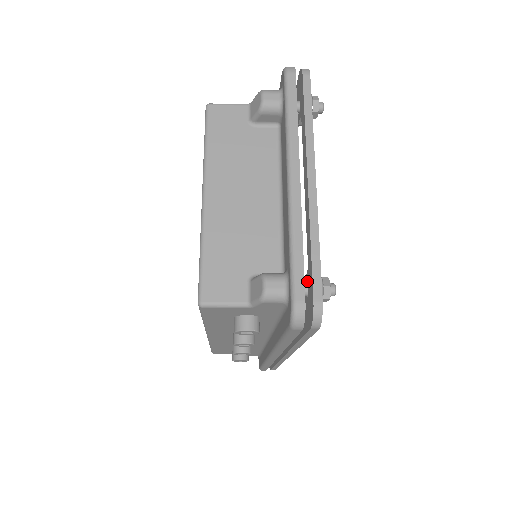
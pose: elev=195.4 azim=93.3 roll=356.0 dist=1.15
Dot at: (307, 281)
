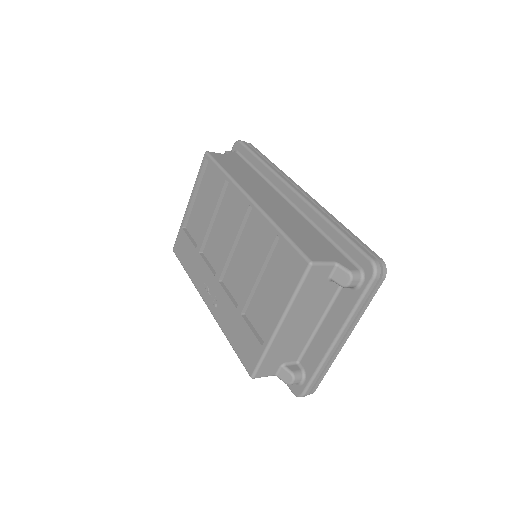
Dot at: occluded
